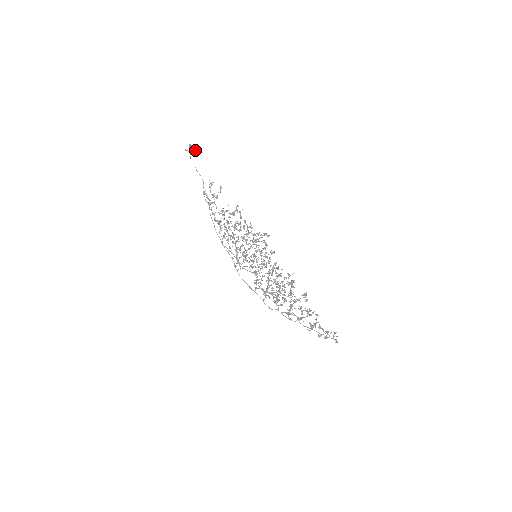
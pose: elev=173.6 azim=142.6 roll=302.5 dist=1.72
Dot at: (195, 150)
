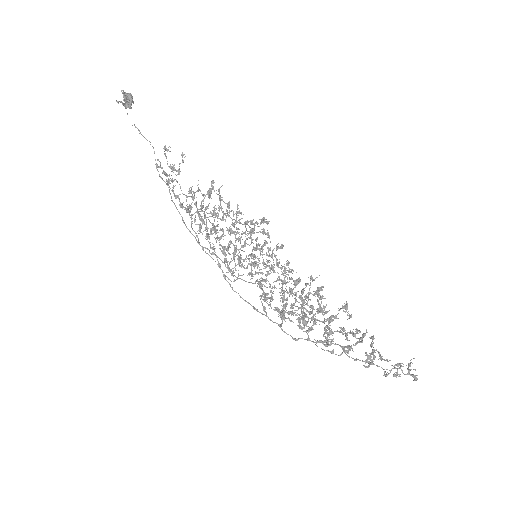
Dot at: (133, 101)
